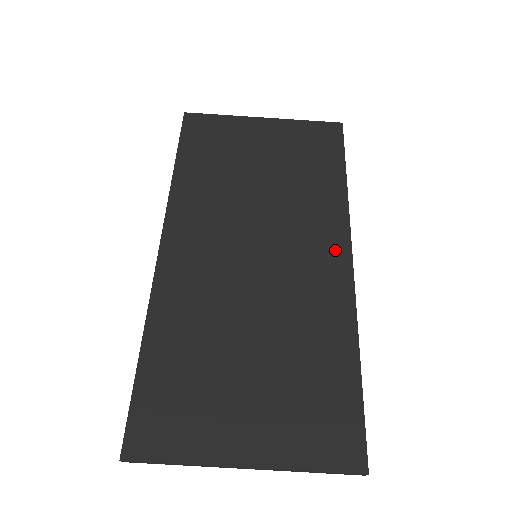
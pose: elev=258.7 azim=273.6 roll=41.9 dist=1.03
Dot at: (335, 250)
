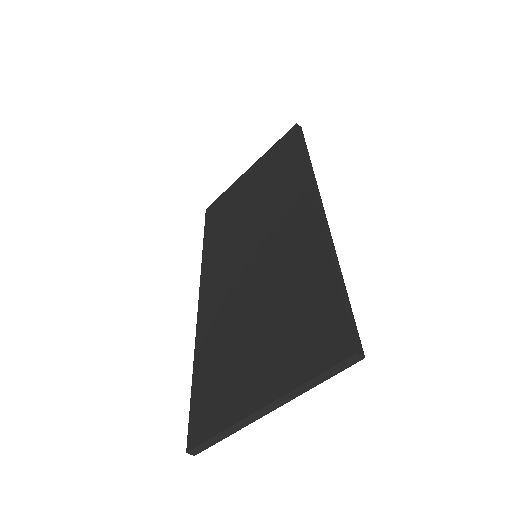
Dot at: (304, 206)
